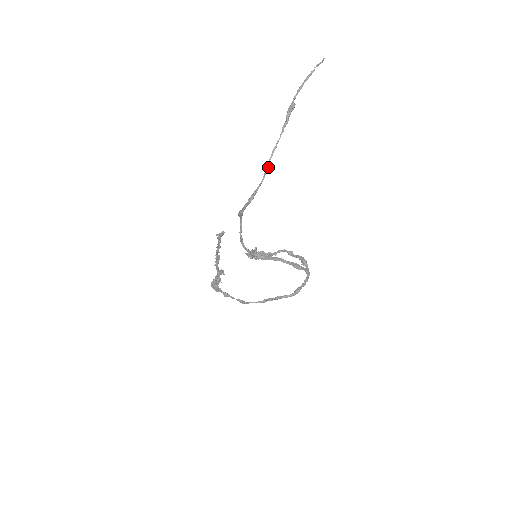
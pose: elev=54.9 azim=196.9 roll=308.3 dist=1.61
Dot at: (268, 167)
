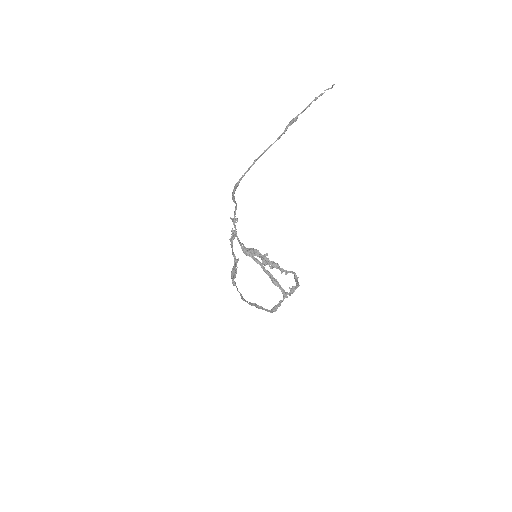
Dot at: (254, 162)
